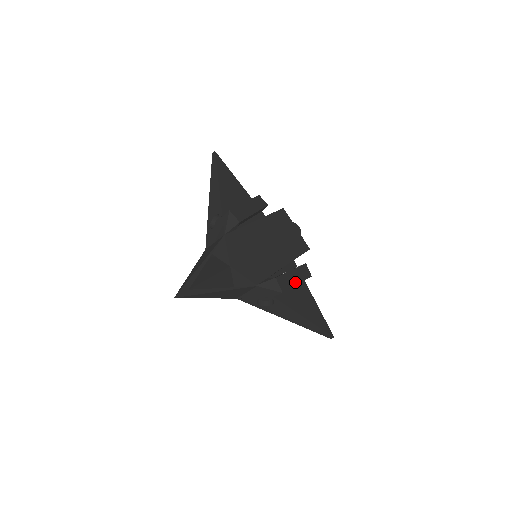
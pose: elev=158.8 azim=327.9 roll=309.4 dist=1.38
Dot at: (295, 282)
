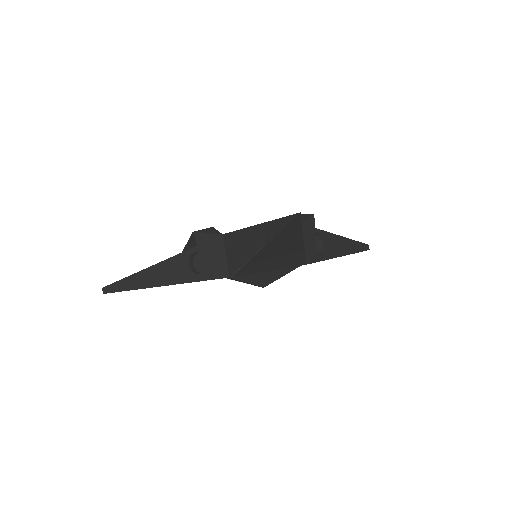
Dot at: occluded
